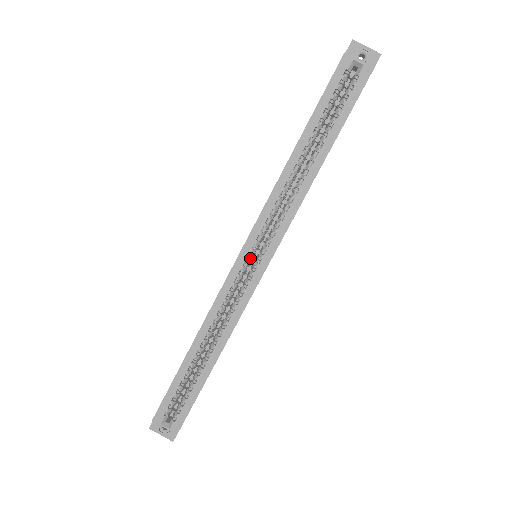
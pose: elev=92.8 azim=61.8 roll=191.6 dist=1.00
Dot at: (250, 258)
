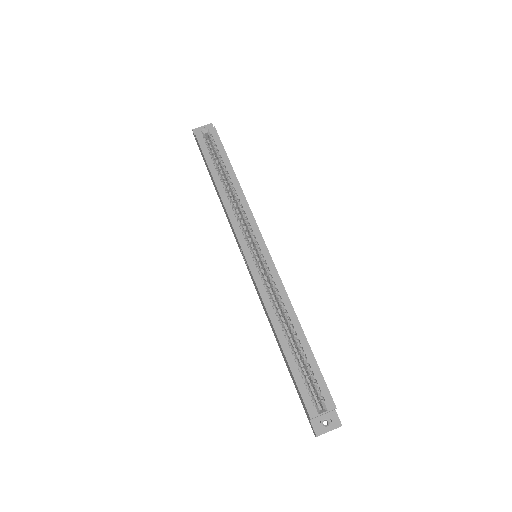
Dot at: (253, 255)
